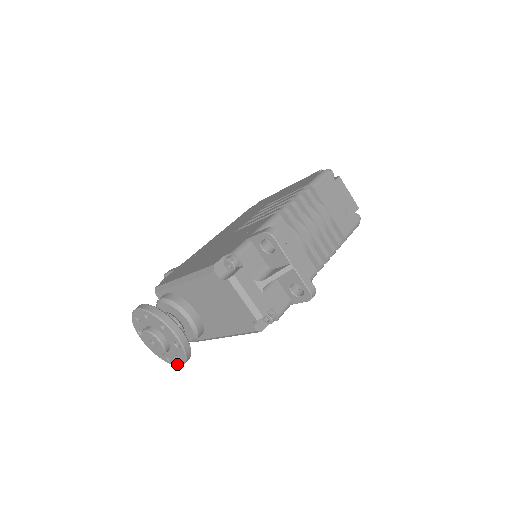
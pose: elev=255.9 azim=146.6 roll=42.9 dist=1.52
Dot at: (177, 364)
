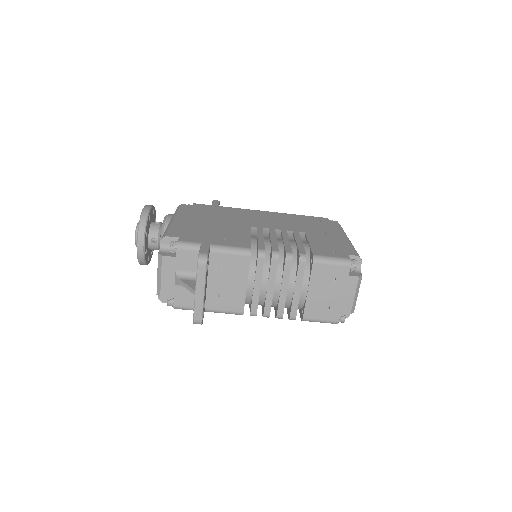
Dot at: occluded
